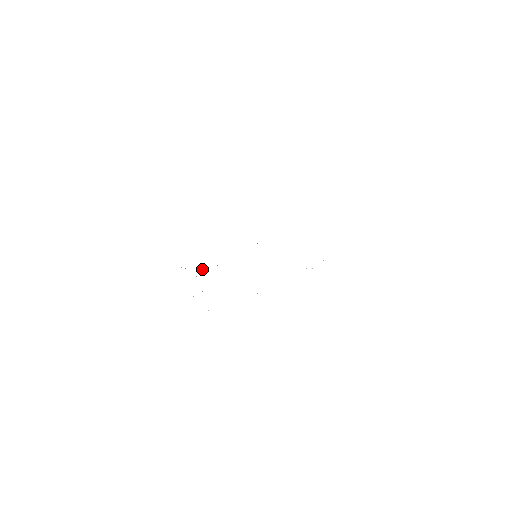
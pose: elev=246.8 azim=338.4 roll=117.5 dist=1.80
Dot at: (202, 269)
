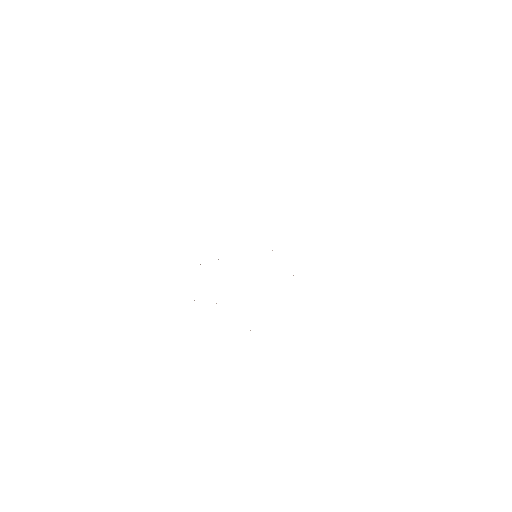
Dot at: occluded
